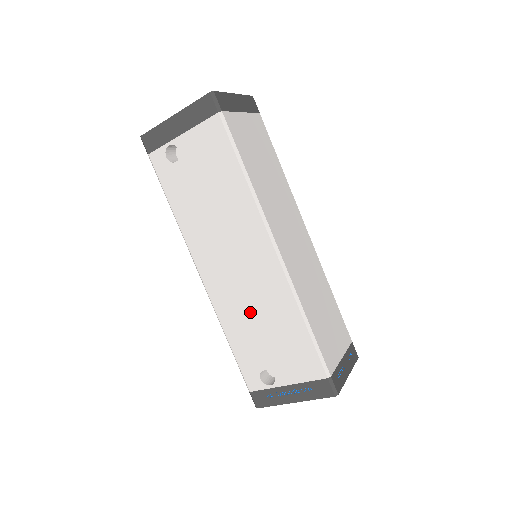
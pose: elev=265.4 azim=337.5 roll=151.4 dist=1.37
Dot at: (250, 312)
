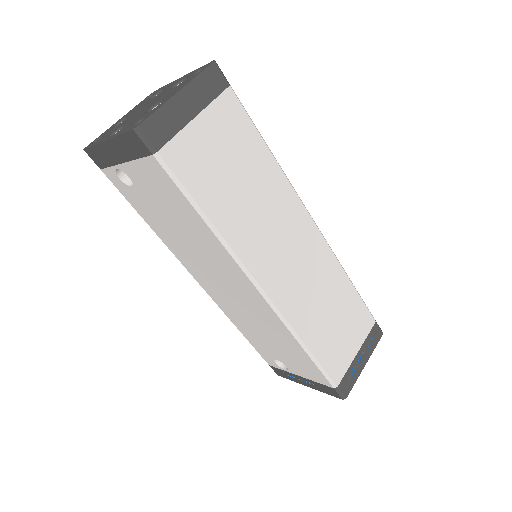
Dot at: (252, 323)
